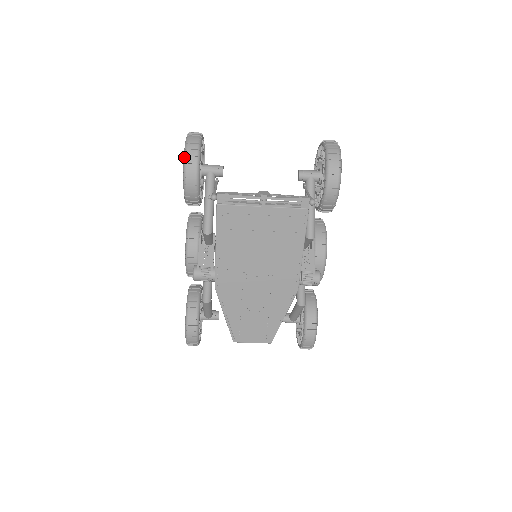
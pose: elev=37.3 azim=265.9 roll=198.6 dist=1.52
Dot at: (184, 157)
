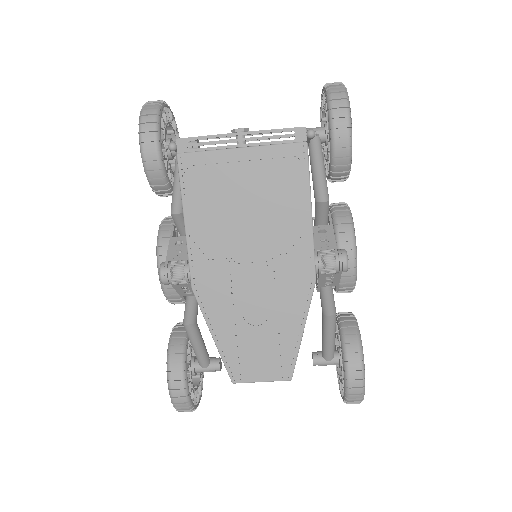
Dot at: (139, 118)
